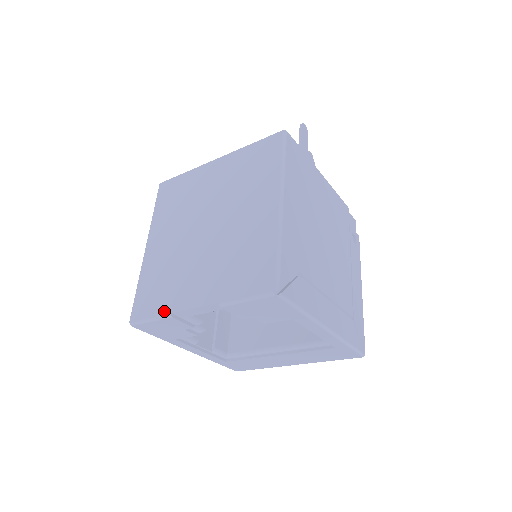
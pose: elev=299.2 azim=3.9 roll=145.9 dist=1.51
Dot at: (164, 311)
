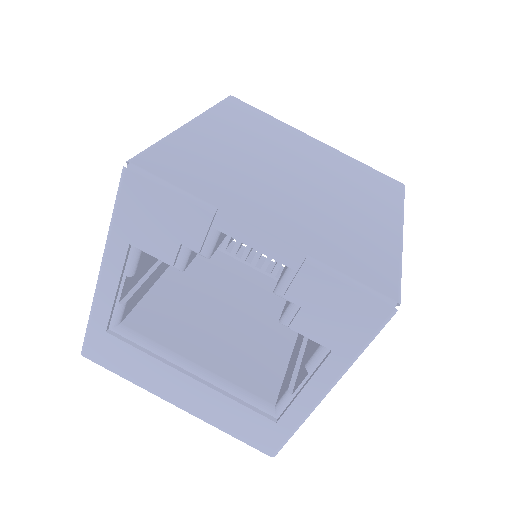
Dot at: (206, 197)
